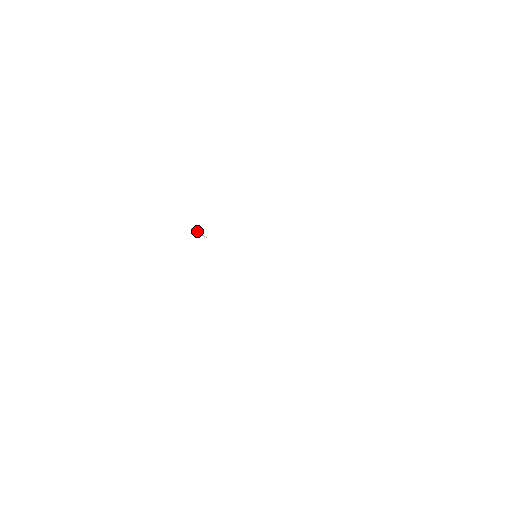
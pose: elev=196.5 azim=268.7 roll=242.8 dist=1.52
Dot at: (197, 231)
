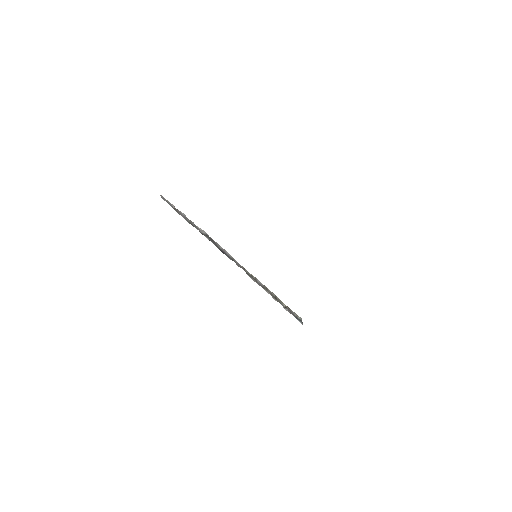
Dot at: occluded
